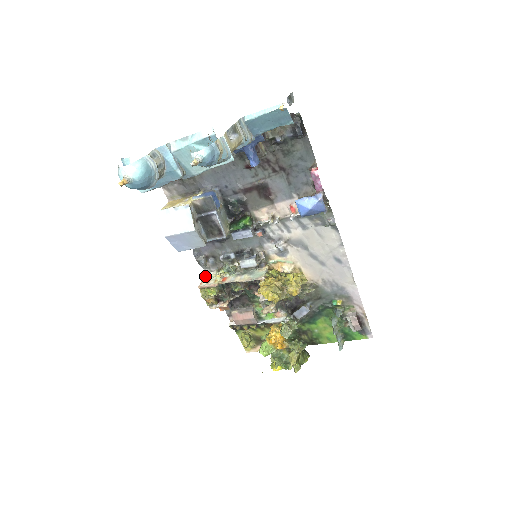
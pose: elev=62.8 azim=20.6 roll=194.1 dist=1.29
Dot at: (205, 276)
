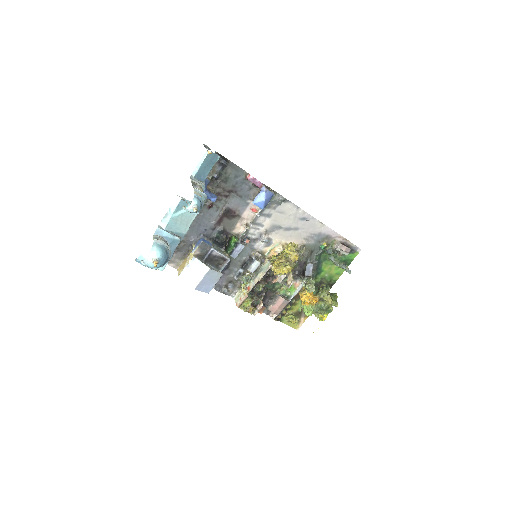
Dot at: (234, 299)
